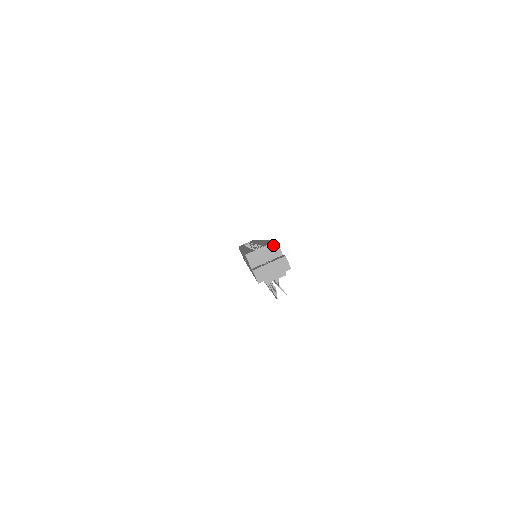
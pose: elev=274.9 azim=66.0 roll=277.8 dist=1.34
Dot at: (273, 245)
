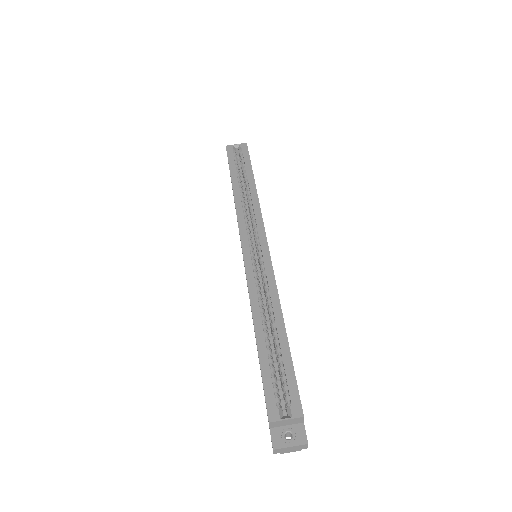
Dot at: (299, 419)
